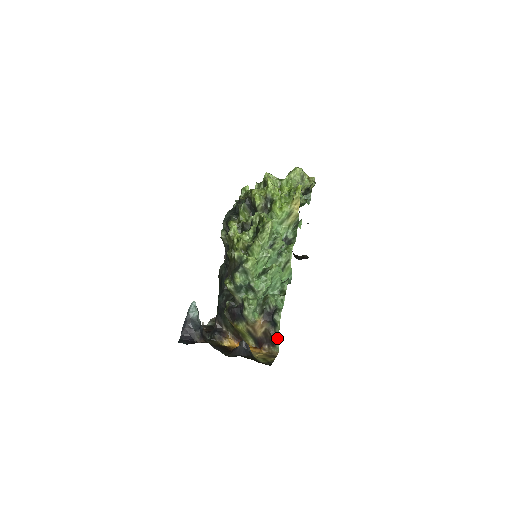
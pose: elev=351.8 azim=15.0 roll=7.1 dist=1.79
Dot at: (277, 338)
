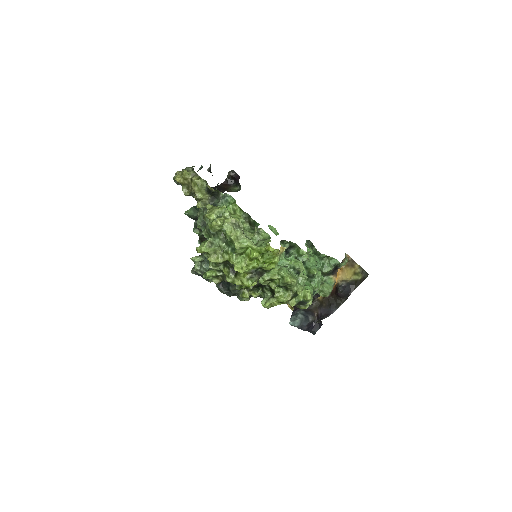
Dot at: (346, 261)
